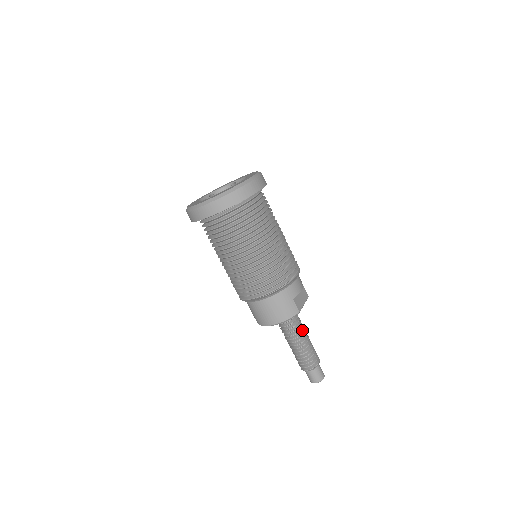
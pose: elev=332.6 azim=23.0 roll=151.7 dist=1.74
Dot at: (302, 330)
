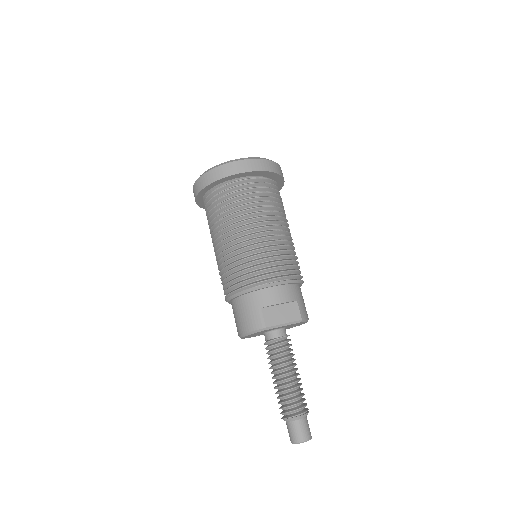
Dot at: (286, 361)
